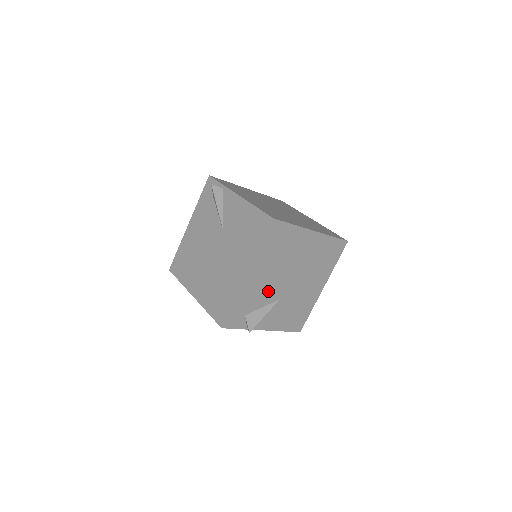
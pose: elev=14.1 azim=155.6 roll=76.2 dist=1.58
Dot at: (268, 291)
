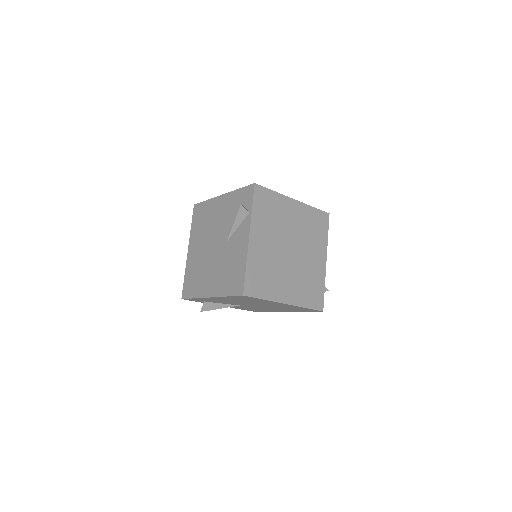
Dot at: (229, 302)
